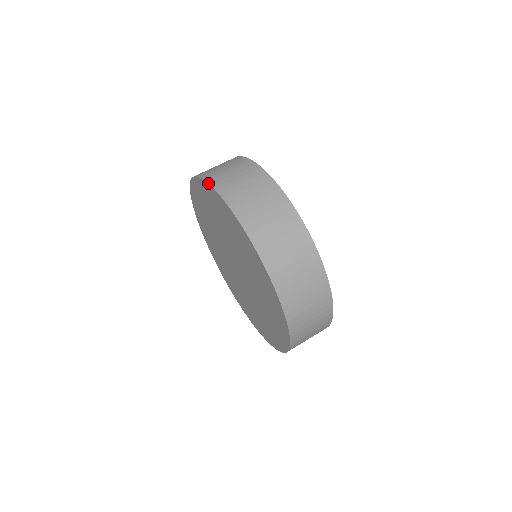
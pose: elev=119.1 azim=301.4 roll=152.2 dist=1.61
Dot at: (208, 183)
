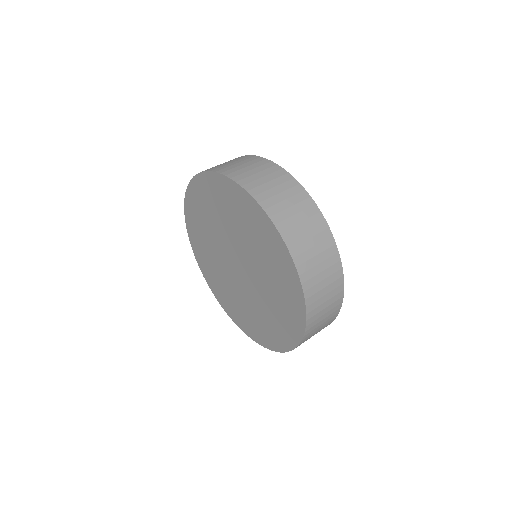
Dot at: (185, 192)
